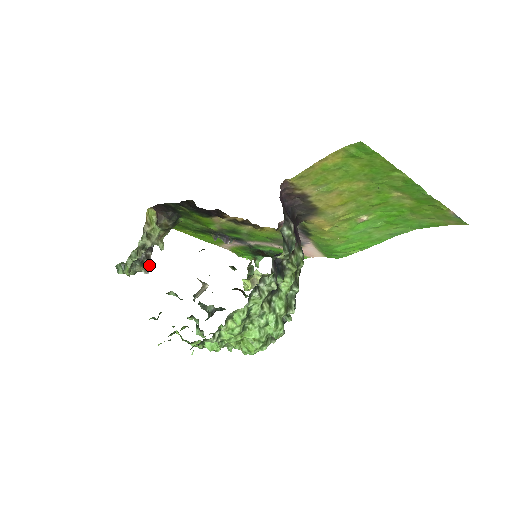
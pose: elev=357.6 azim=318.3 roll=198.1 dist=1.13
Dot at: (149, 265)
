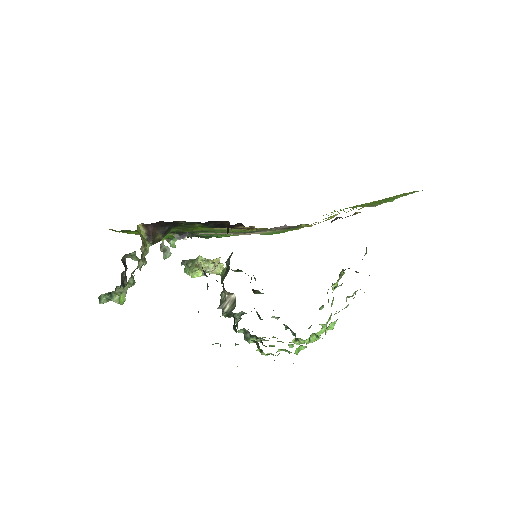
Dot at: occluded
